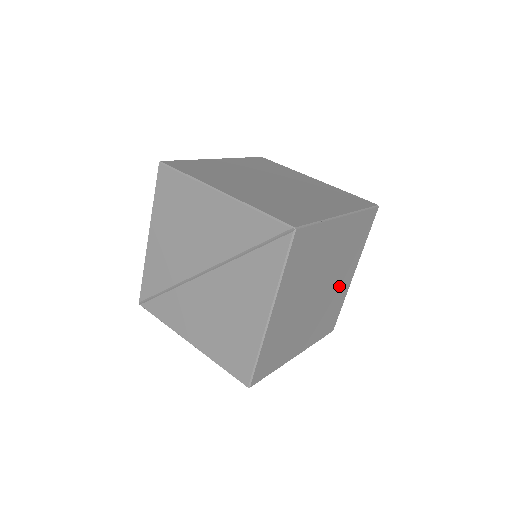
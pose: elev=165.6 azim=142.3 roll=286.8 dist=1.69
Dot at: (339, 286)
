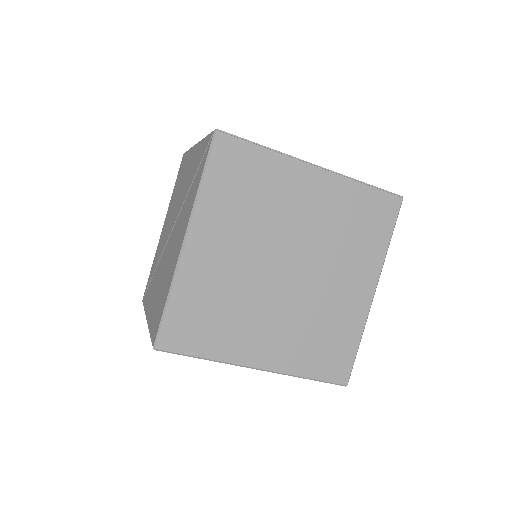
Dot at: (339, 294)
